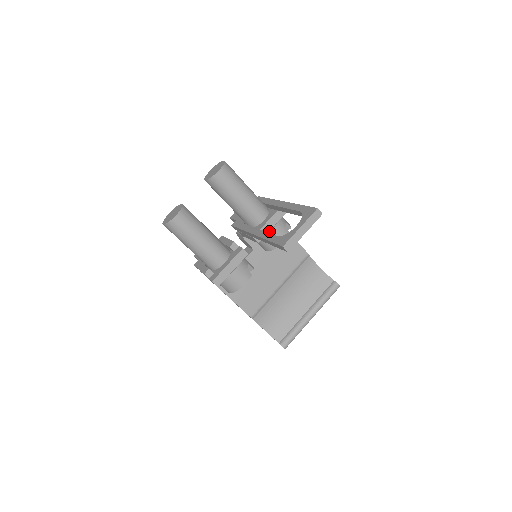
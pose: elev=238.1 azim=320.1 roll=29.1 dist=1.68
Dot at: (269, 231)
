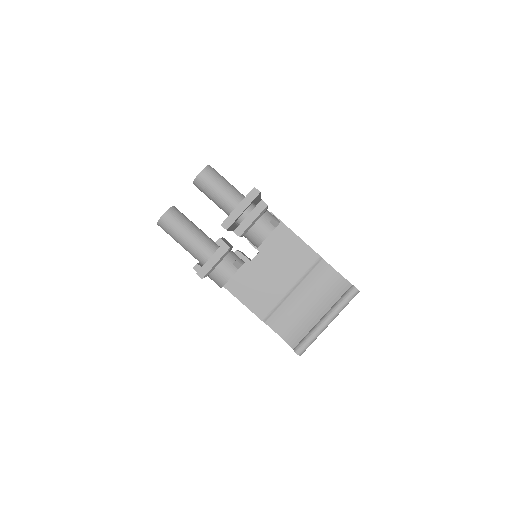
Dot at: (252, 226)
